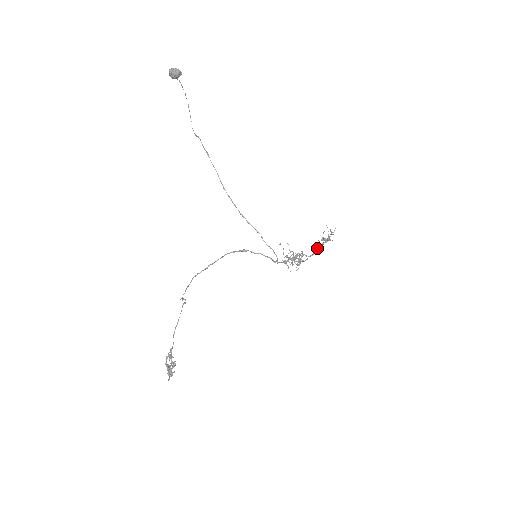
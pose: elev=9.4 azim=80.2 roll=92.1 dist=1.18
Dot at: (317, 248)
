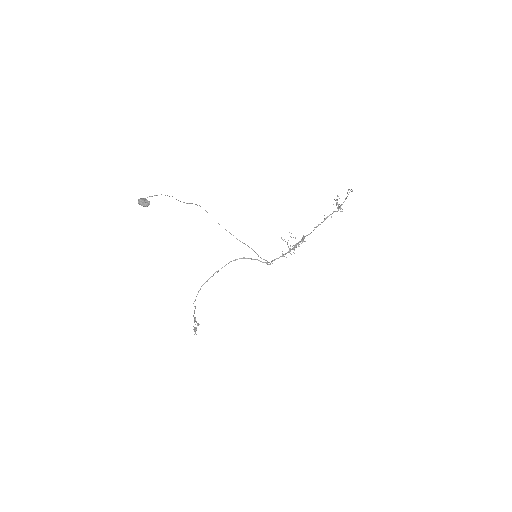
Dot at: (326, 218)
